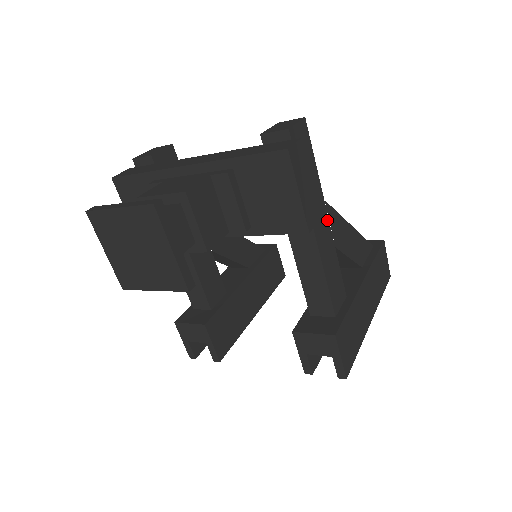
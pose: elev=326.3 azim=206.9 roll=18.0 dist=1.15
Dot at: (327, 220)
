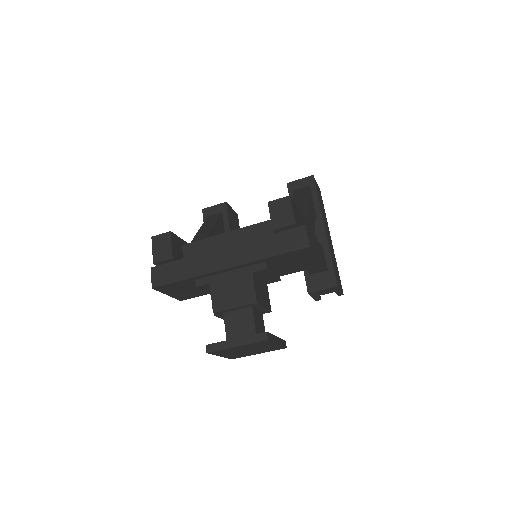
Dot at: (310, 229)
